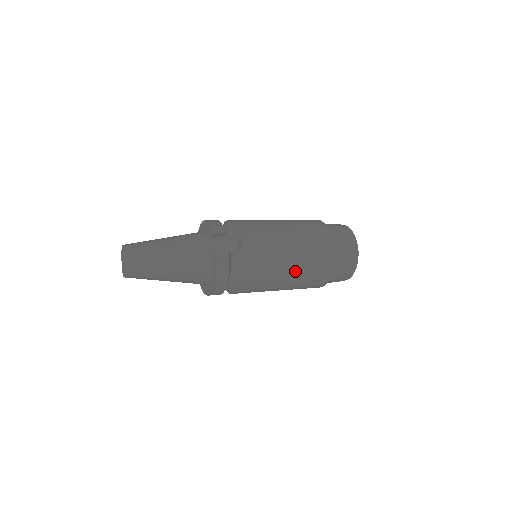
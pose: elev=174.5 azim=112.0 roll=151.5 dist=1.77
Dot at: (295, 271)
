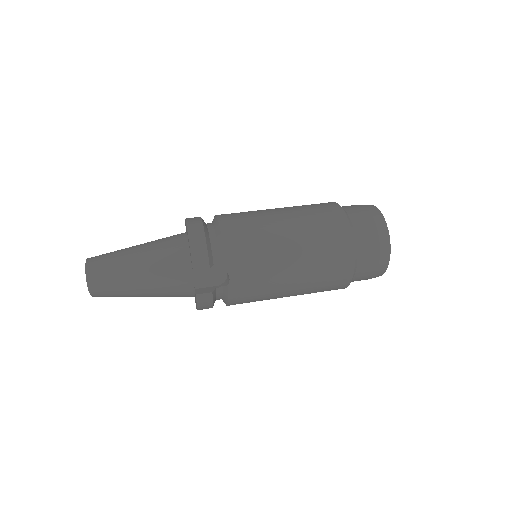
Dot at: (297, 294)
